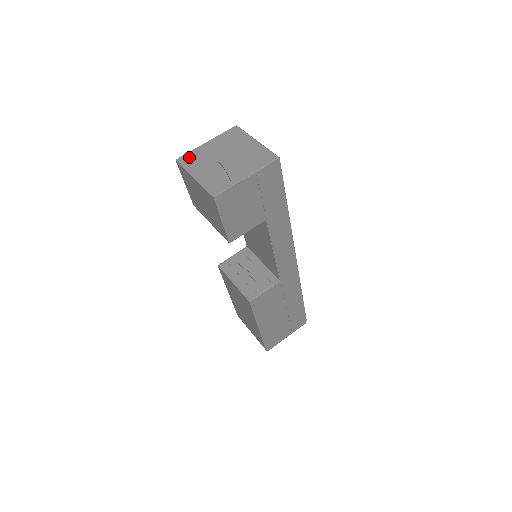
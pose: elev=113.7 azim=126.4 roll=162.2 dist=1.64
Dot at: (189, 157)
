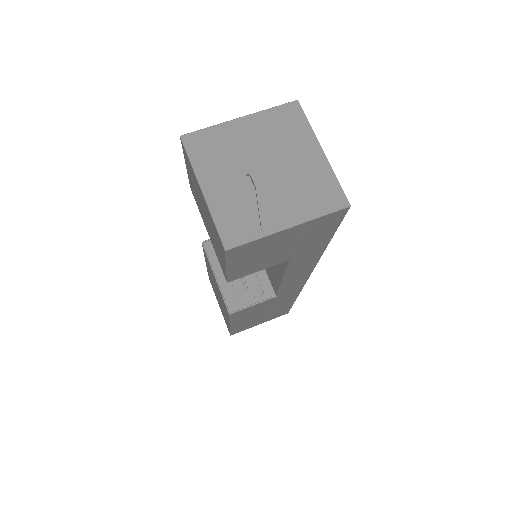
Dot at: (204, 140)
